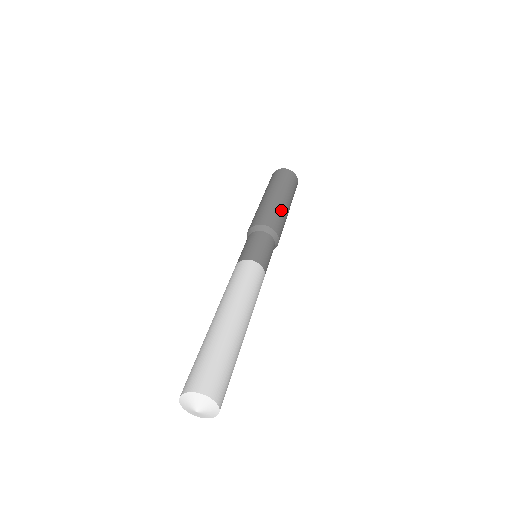
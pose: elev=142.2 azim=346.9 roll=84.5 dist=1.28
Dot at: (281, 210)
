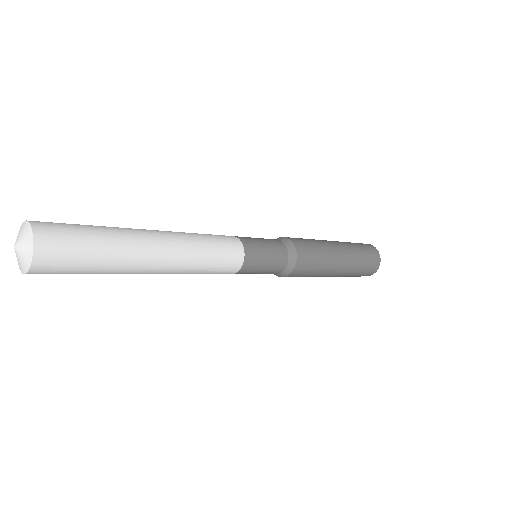
Dot at: (317, 241)
